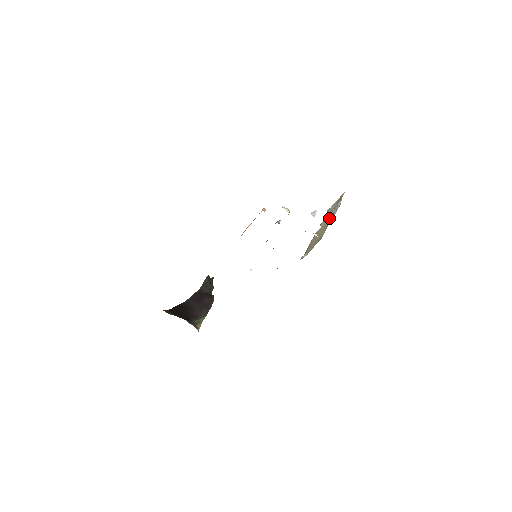
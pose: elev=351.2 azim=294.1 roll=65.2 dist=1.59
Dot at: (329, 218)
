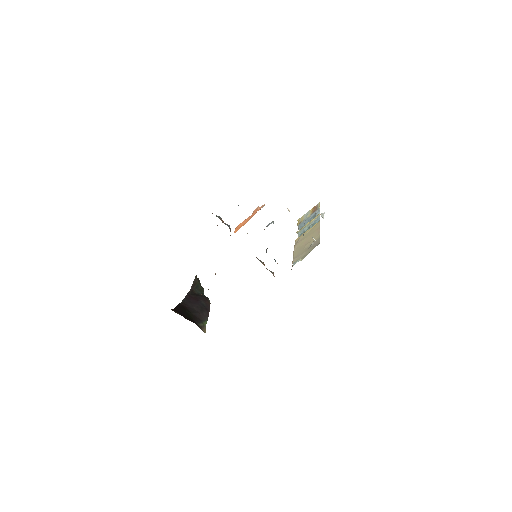
Dot at: occluded
